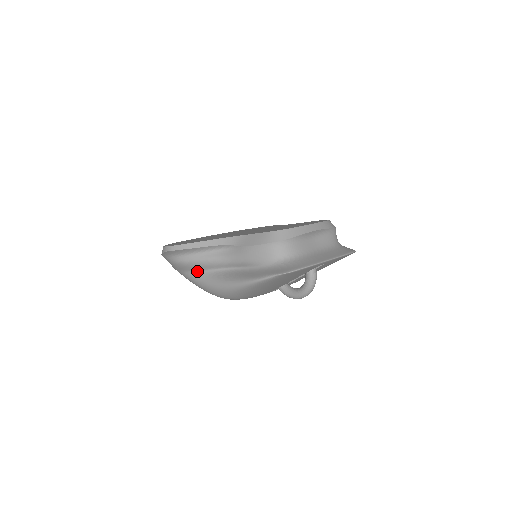
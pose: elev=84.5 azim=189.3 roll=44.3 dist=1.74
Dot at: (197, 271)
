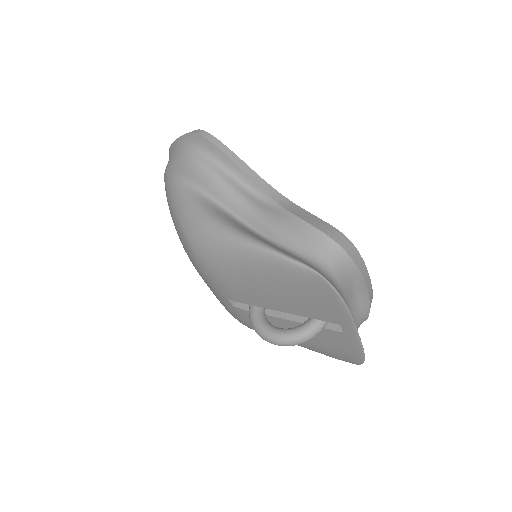
Dot at: (198, 188)
